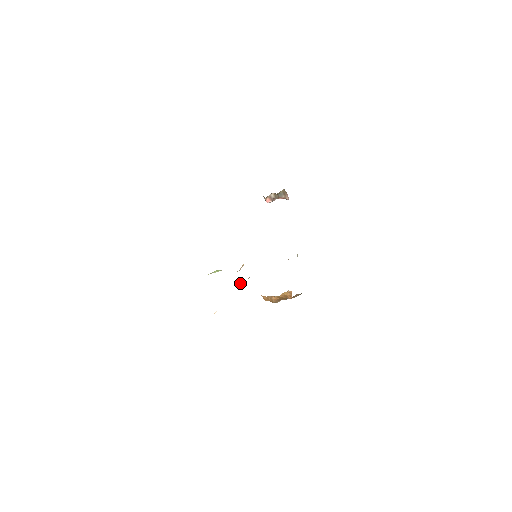
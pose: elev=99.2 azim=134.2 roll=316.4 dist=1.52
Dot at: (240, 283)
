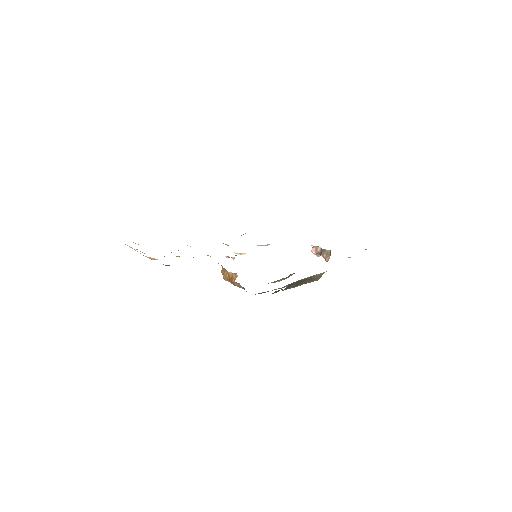
Dot at: (225, 256)
